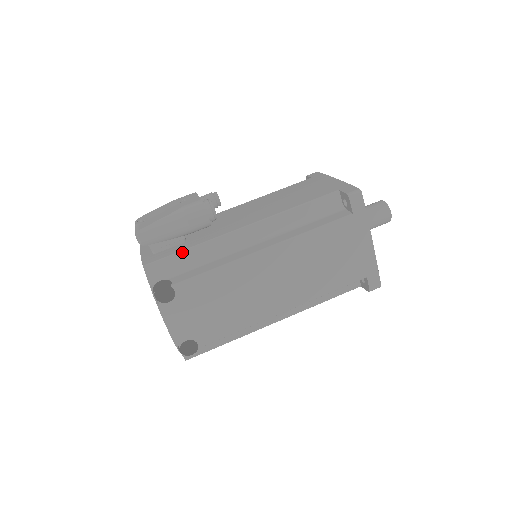
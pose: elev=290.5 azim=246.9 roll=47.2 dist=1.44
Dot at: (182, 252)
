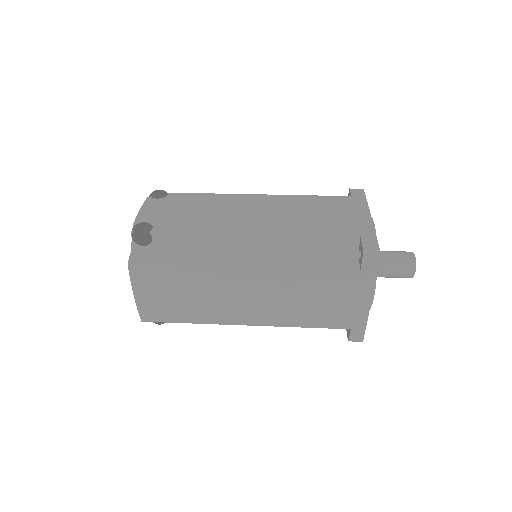
Dot at: occluded
